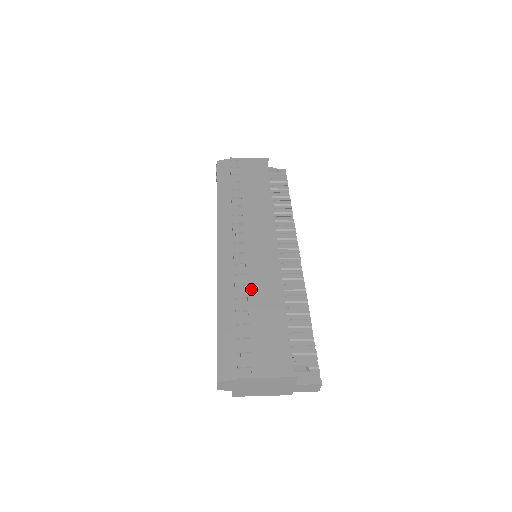
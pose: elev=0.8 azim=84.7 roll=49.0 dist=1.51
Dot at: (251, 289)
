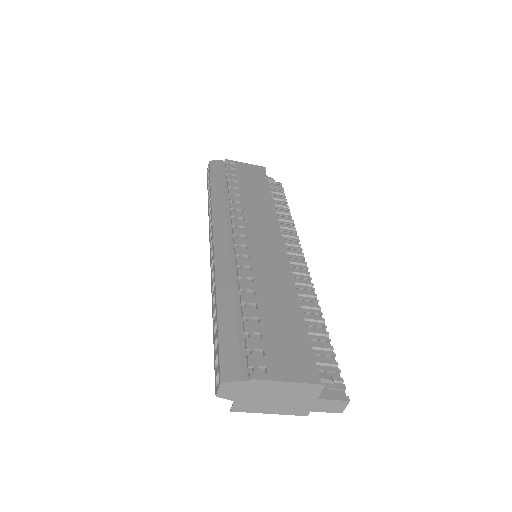
Dot at: (258, 282)
